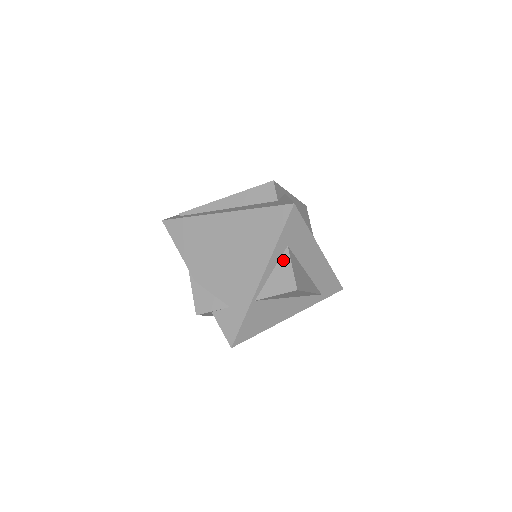
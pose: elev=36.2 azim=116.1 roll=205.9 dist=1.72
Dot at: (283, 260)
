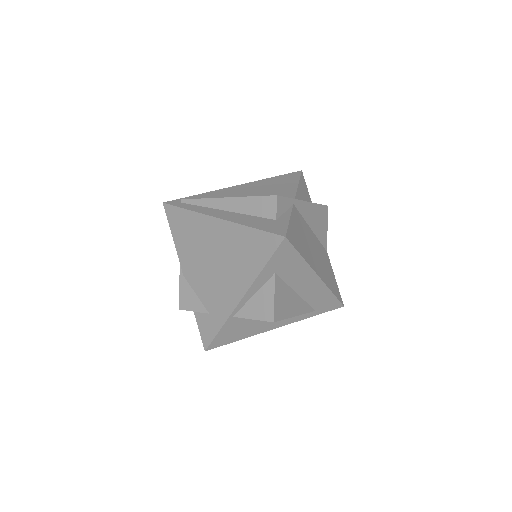
Dot at: (267, 286)
